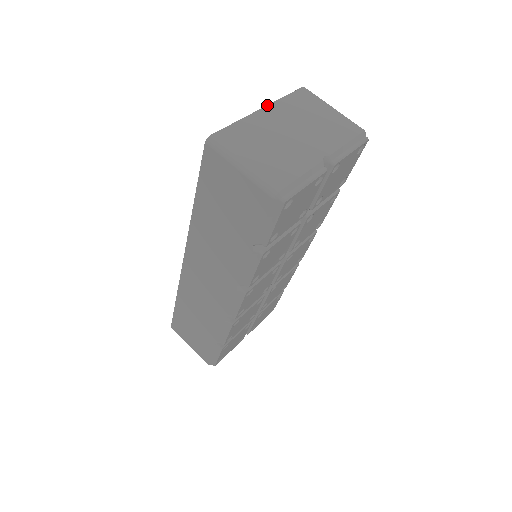
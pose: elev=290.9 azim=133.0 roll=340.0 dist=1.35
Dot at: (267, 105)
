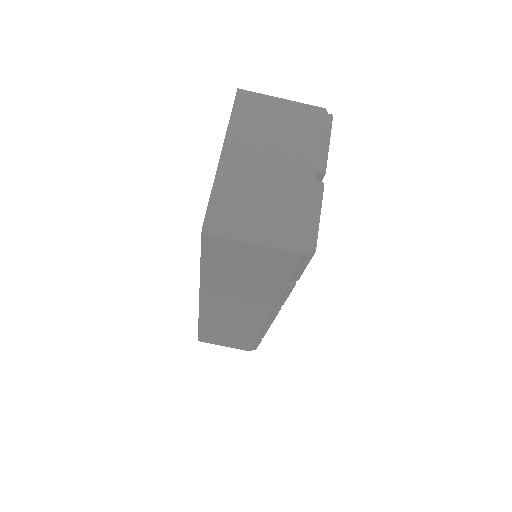
Dot at: occluded
